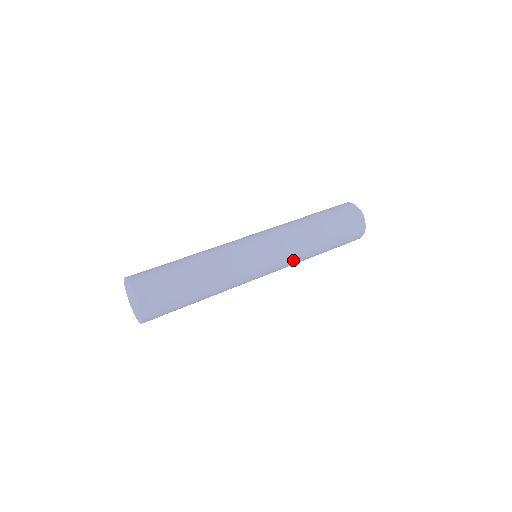
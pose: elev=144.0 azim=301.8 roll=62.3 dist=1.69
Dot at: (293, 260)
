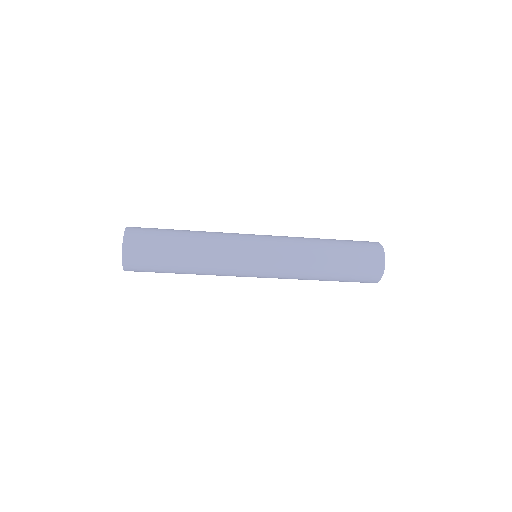
Dot at: (291, 256)
